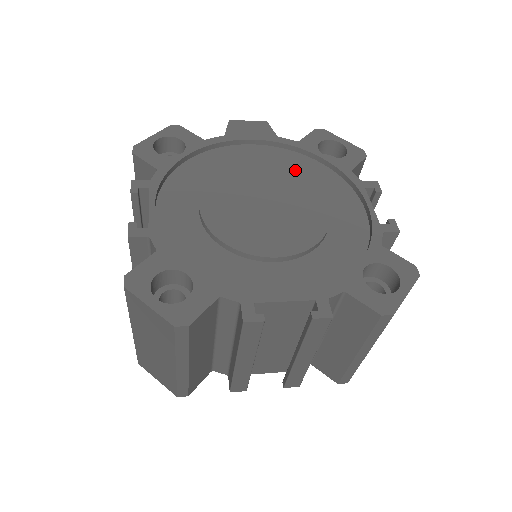
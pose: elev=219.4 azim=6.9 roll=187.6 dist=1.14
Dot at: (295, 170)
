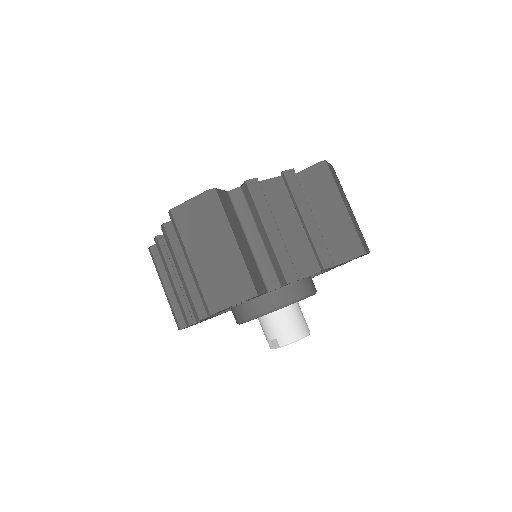
Dot at: occluded
